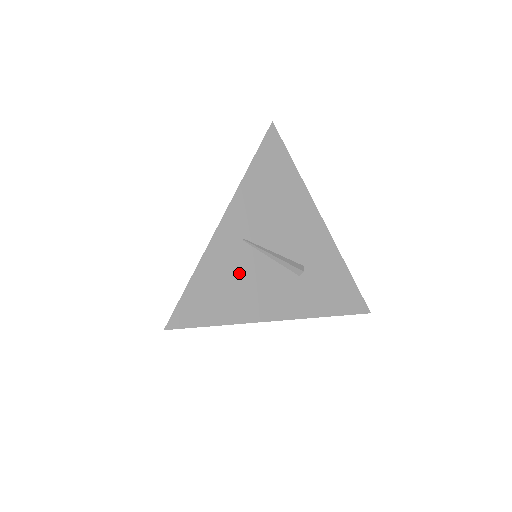
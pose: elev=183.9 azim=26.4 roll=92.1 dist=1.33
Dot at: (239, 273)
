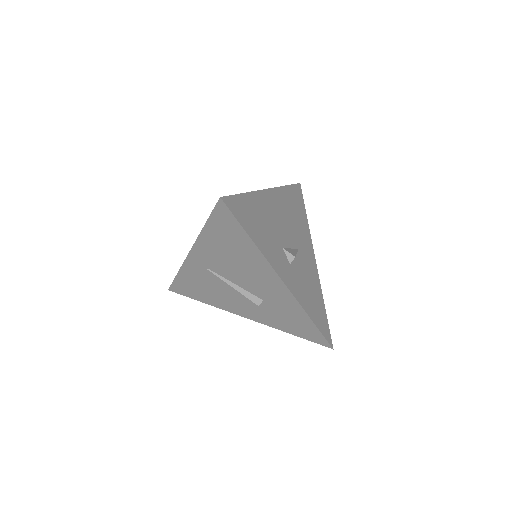
Dot at: (209, 284)
